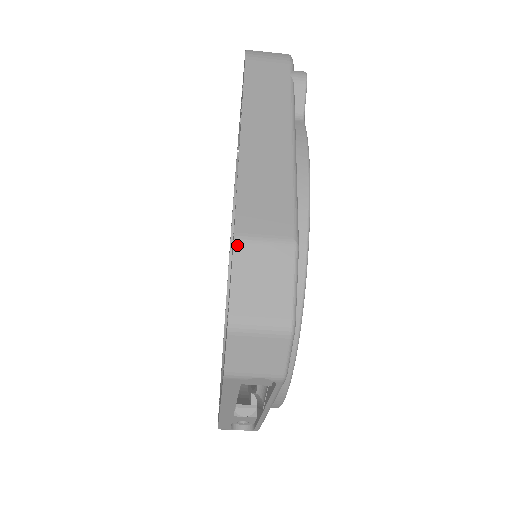
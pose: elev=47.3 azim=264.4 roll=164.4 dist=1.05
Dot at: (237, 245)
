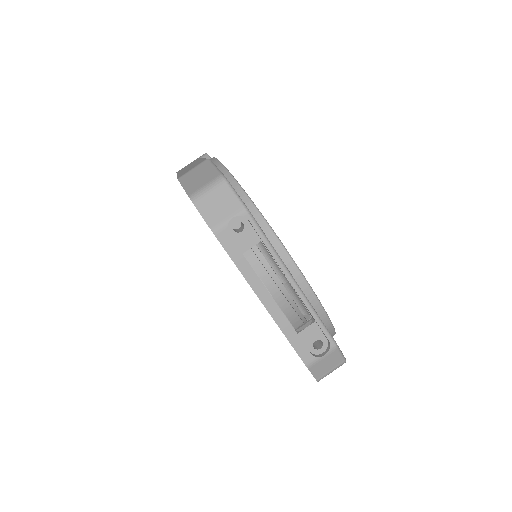
Dot at: (180, 179)
